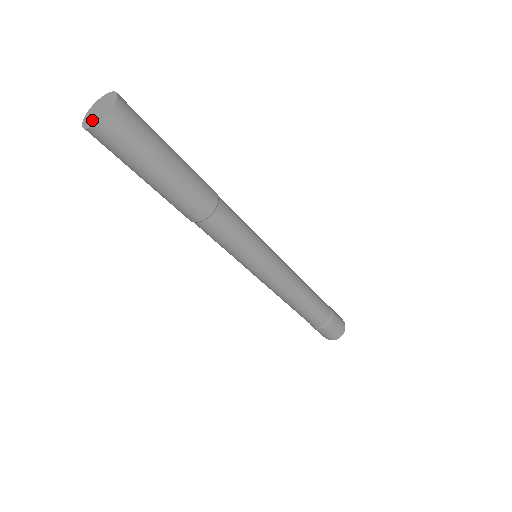
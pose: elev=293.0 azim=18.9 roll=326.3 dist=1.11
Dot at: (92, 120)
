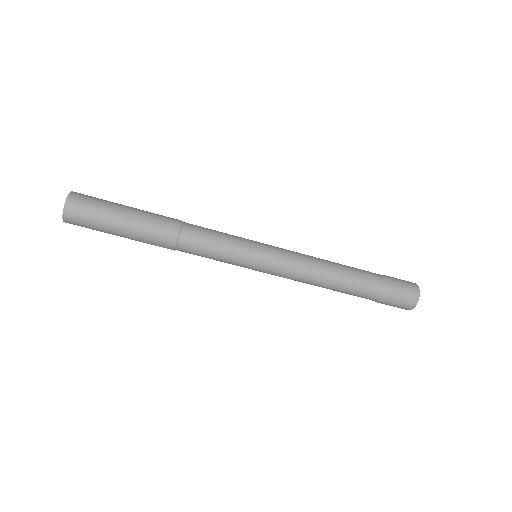
Dot at: occluded
